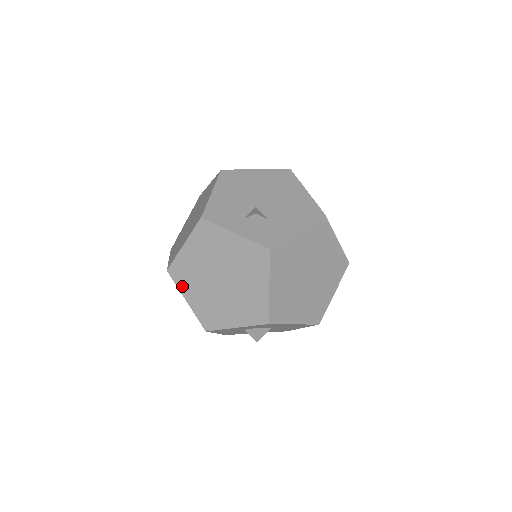
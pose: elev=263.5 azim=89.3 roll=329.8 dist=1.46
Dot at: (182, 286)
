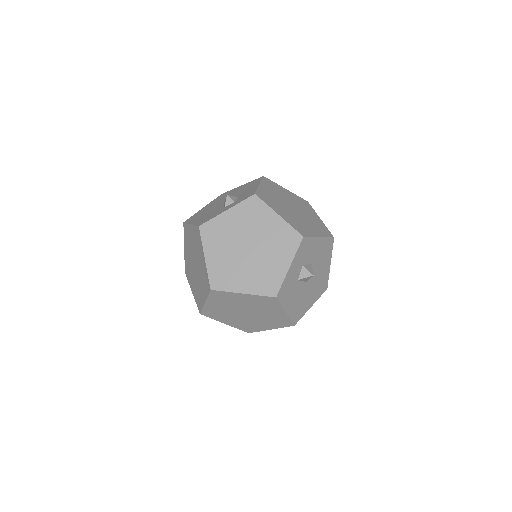
Dot at: (230, 287)
